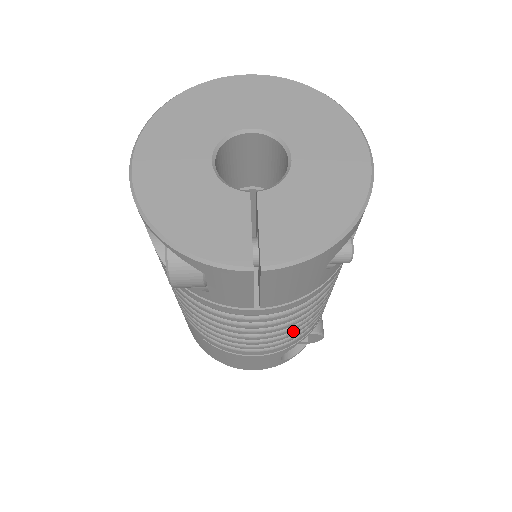
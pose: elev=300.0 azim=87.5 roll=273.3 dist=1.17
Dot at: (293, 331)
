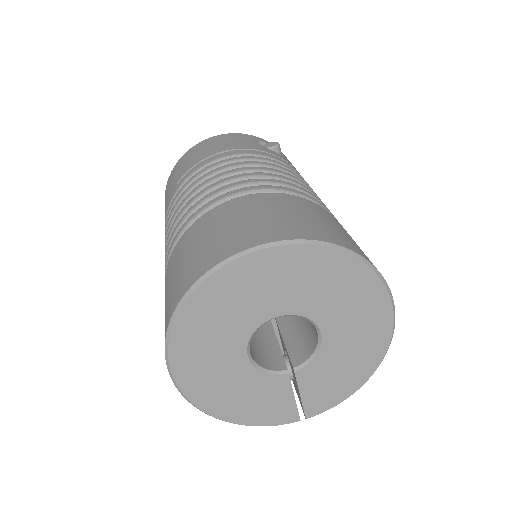
Dot at: occluded
